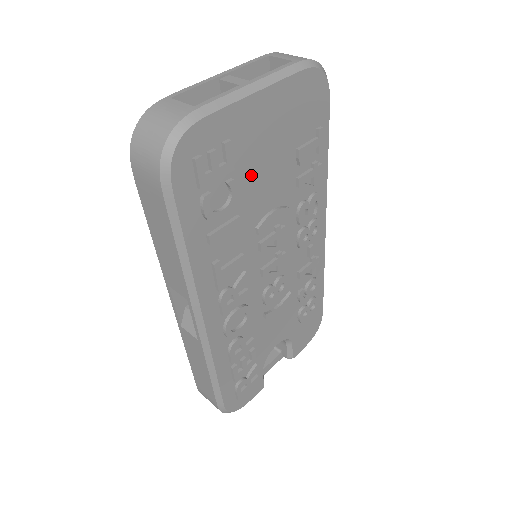
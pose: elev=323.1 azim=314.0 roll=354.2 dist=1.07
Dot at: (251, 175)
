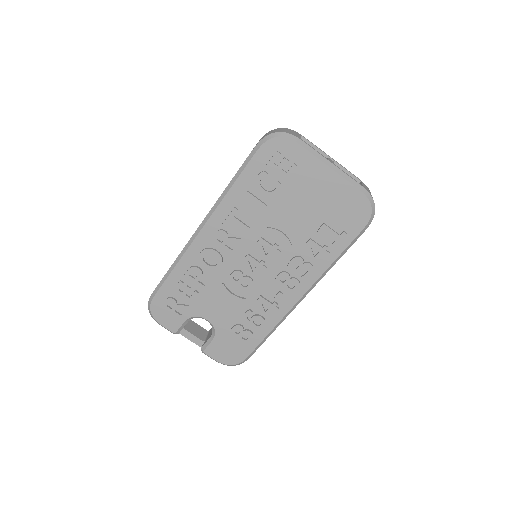
Dot at: (292, 198)
